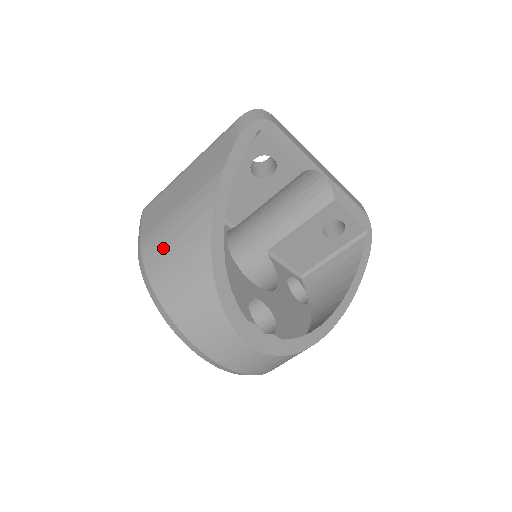
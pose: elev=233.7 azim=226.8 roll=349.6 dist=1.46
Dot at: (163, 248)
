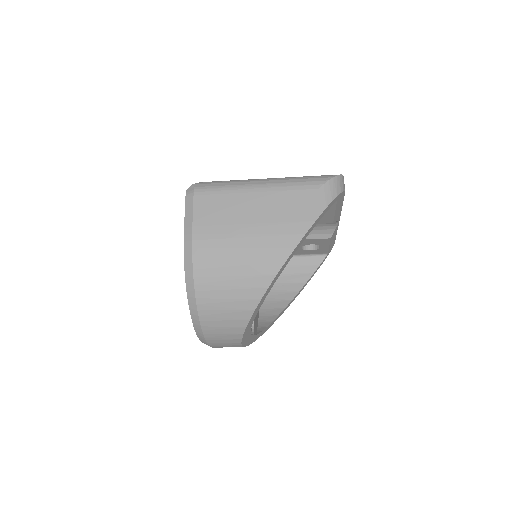
Dot at: (220, 263)
